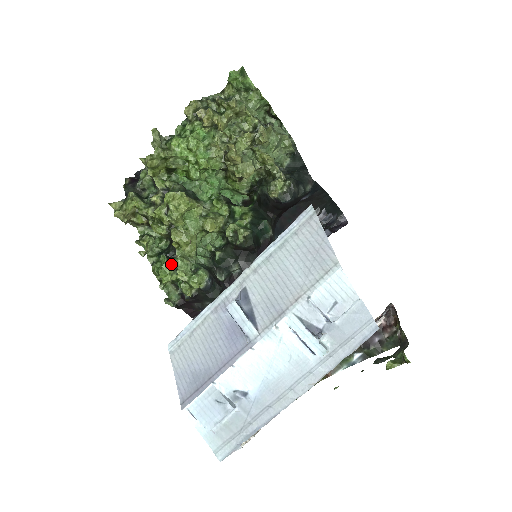
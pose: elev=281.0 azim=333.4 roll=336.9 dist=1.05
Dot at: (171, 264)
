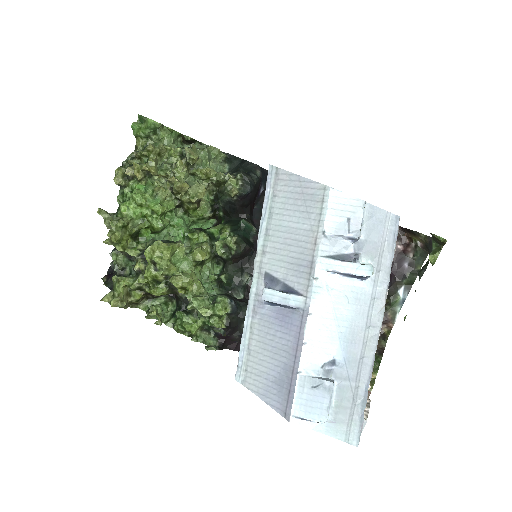
Dot at: (189, 313)
